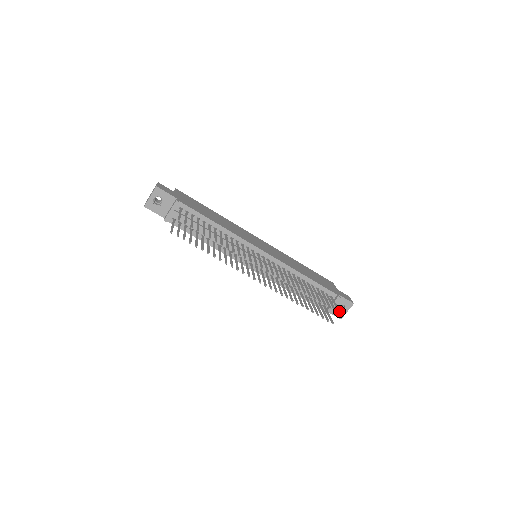
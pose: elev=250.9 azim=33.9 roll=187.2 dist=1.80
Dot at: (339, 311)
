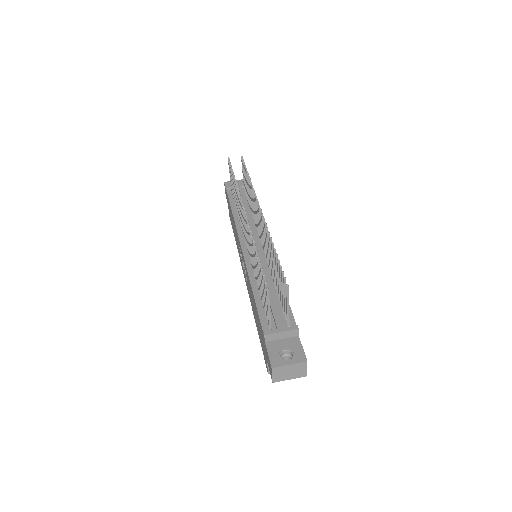
Dot at: (288, 288)
